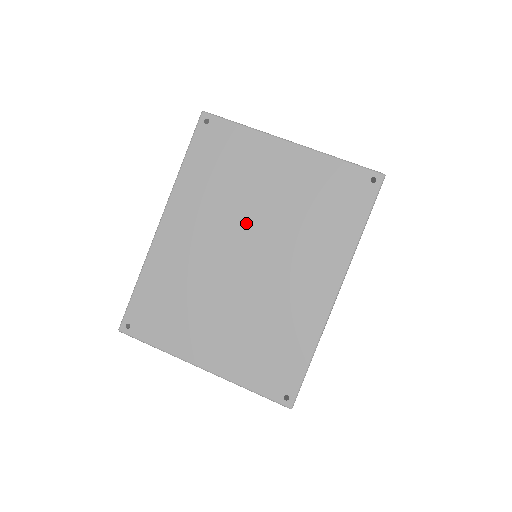
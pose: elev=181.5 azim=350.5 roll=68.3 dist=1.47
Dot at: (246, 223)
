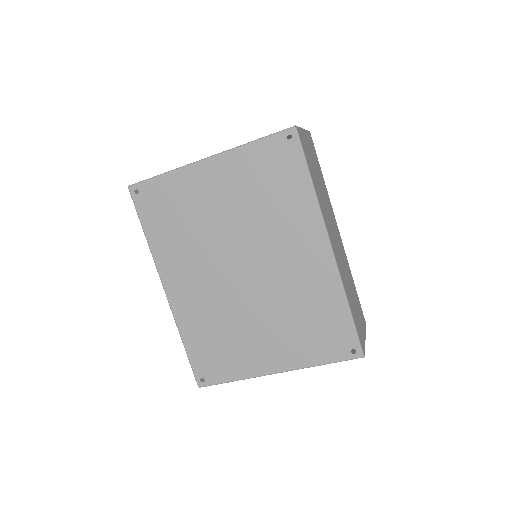
Dot at: (223, 245)
